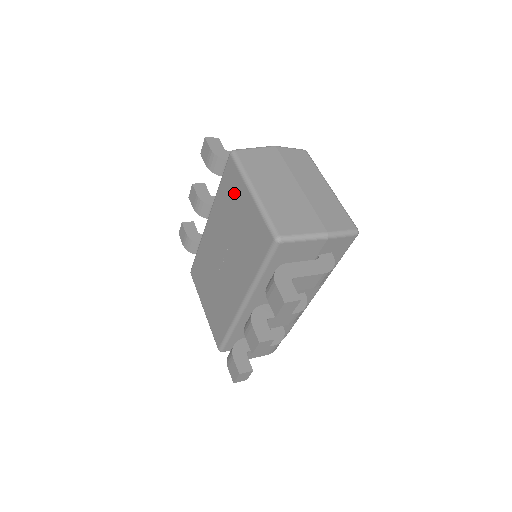
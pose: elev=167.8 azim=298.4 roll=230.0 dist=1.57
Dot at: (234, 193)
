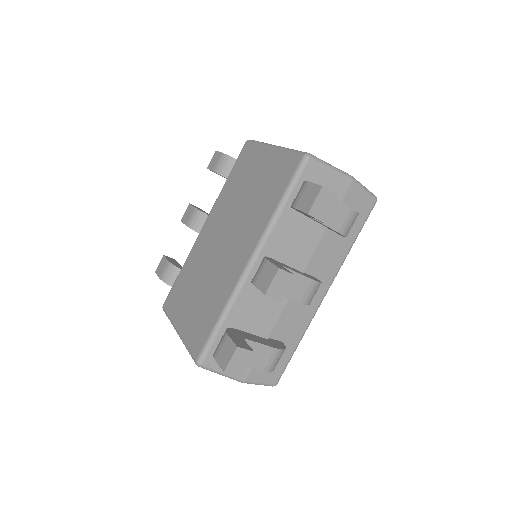
Dot at: (248, 166)
